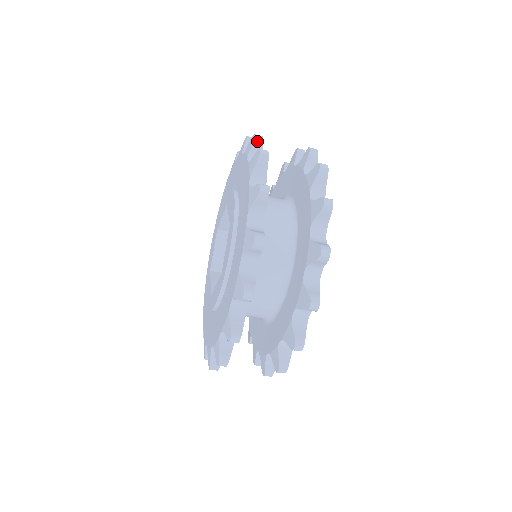
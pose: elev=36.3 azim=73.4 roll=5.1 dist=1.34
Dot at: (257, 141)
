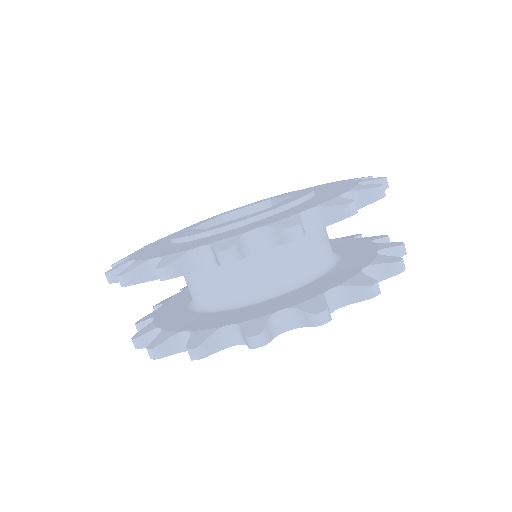
Dot at: occluded
